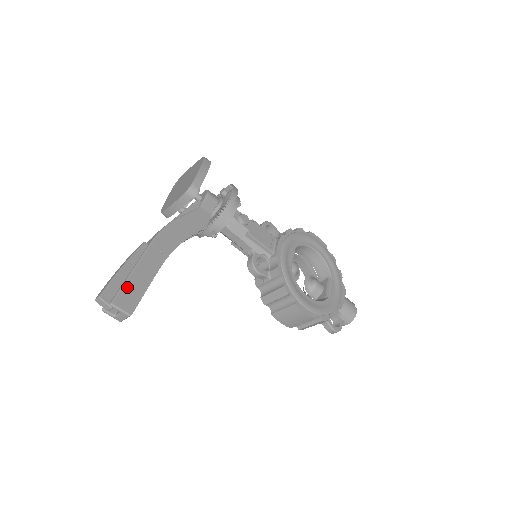
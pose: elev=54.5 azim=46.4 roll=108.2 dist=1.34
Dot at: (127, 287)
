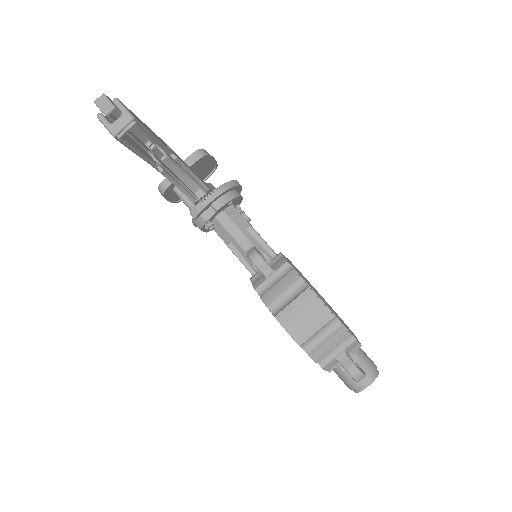
Dot at: (134, 114)
